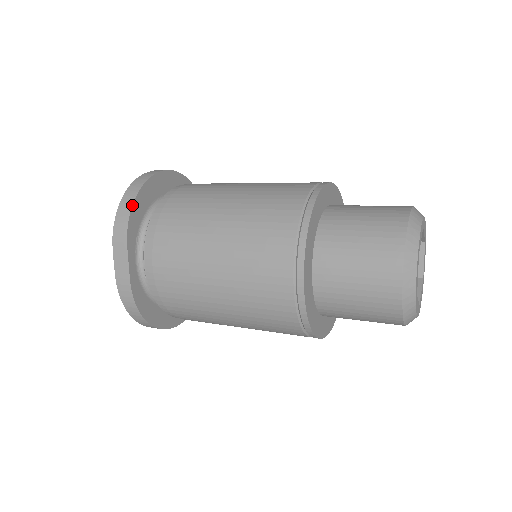
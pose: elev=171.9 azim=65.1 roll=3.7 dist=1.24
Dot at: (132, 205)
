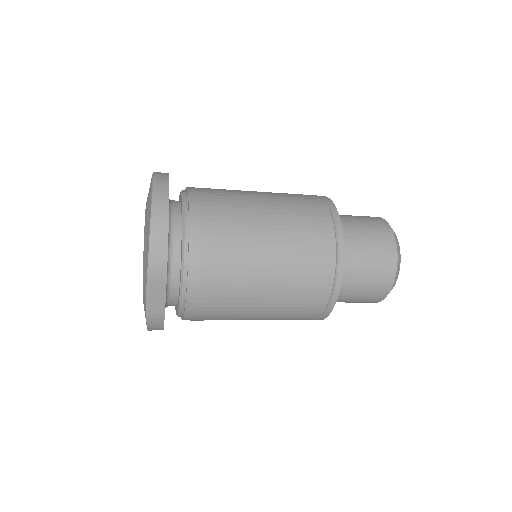
Dot at: occluded
